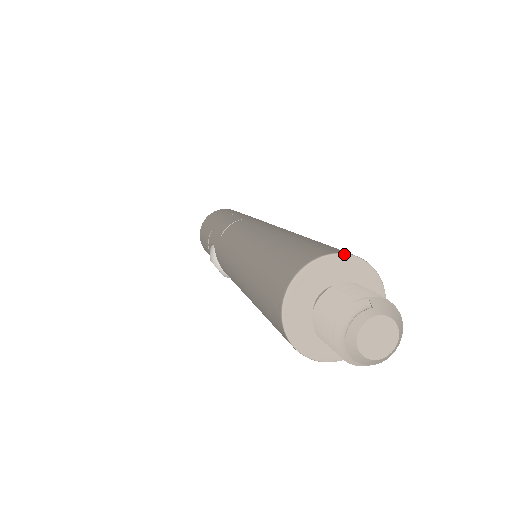
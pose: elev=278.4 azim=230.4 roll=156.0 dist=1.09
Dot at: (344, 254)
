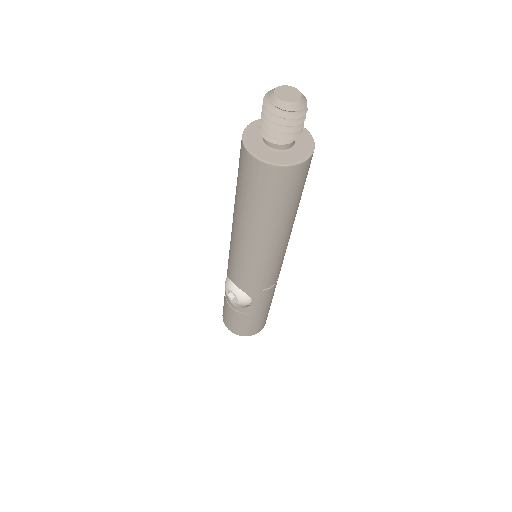
Dot at: occluded
